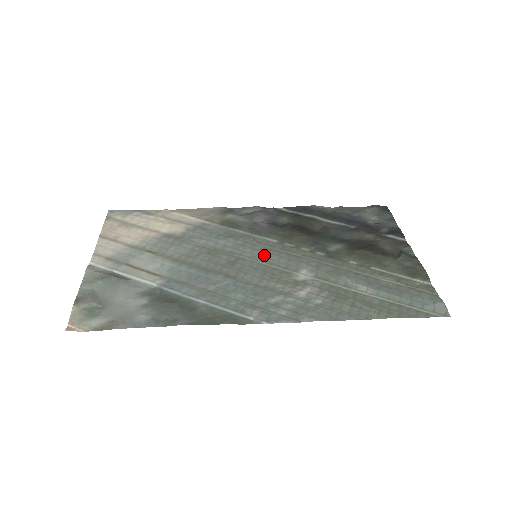
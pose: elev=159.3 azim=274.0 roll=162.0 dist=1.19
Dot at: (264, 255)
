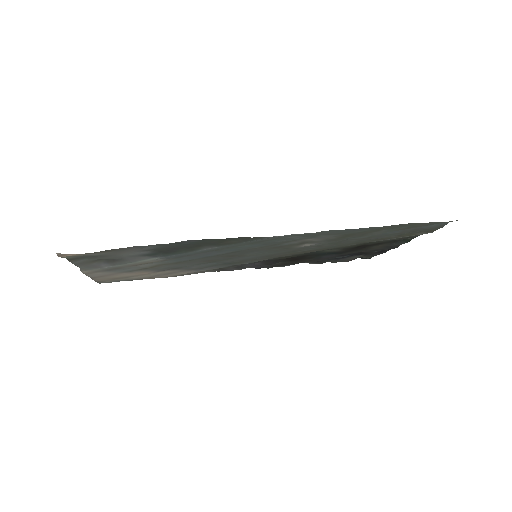
Dot at: (264, 255)
